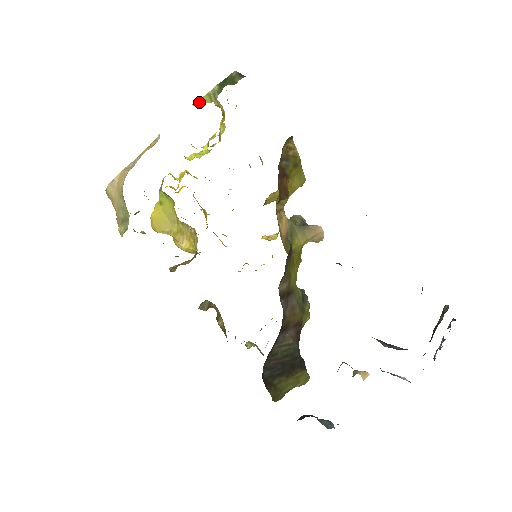
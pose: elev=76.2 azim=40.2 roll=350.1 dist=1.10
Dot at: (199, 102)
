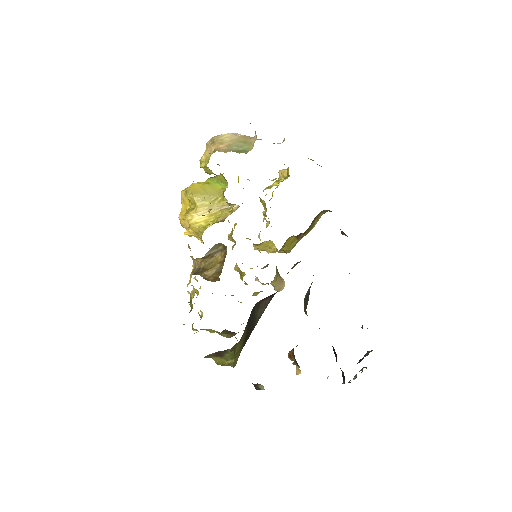
Dot at: occluded
